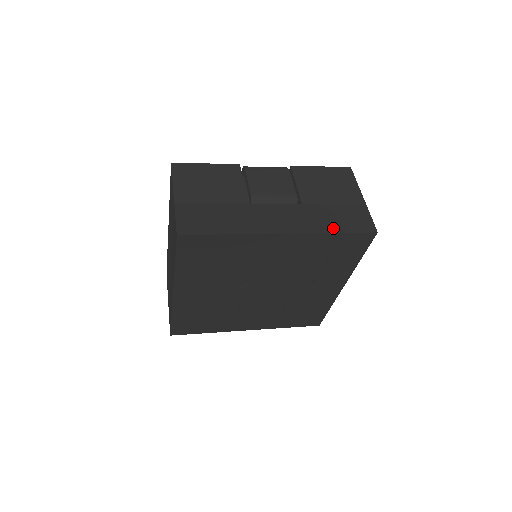
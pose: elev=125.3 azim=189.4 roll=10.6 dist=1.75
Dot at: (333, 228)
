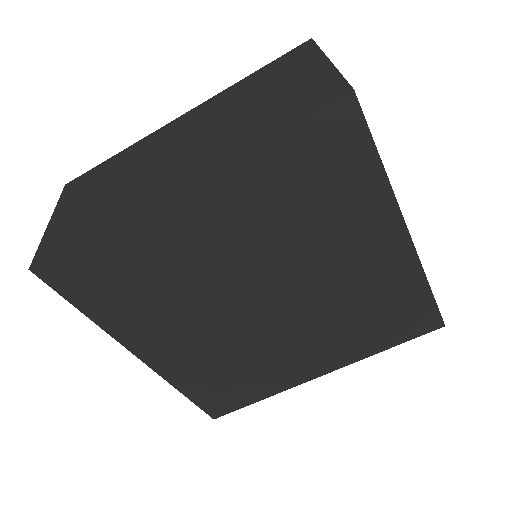
Dot at: occluded
